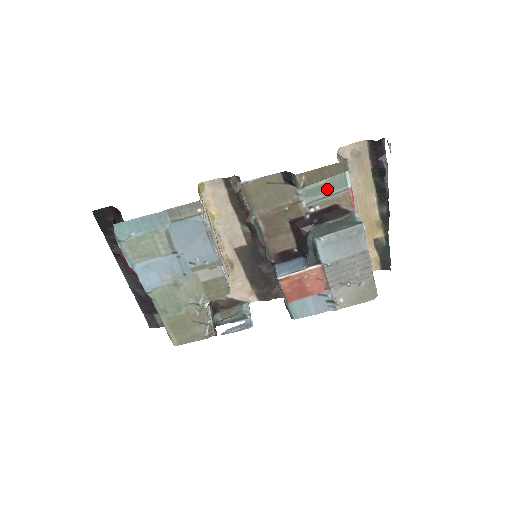
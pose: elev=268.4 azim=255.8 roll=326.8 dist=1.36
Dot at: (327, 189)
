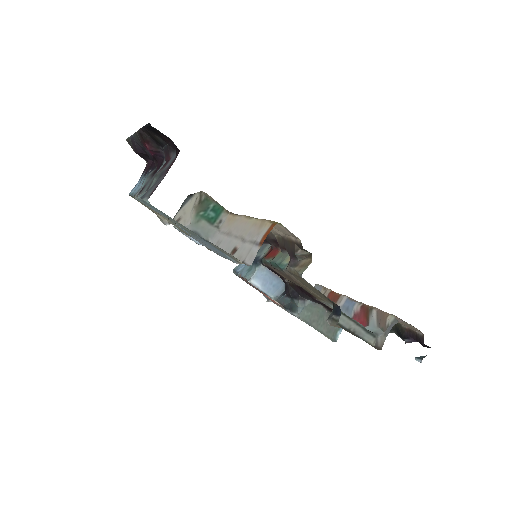
Dot at: occluded
